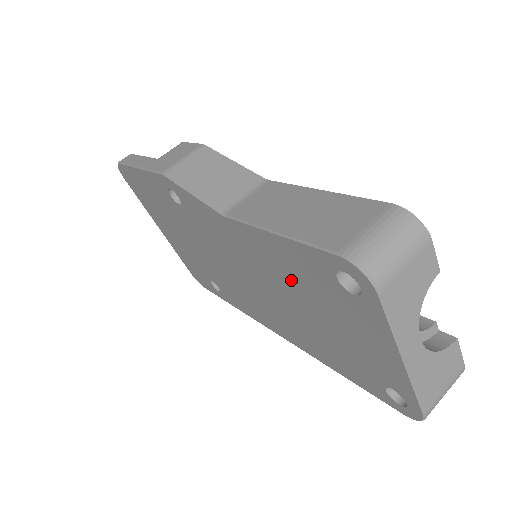
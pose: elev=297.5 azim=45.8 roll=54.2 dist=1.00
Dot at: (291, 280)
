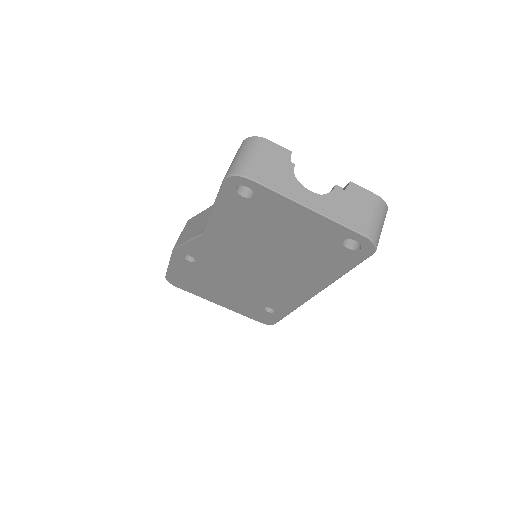
Dot at: (250, 232)
